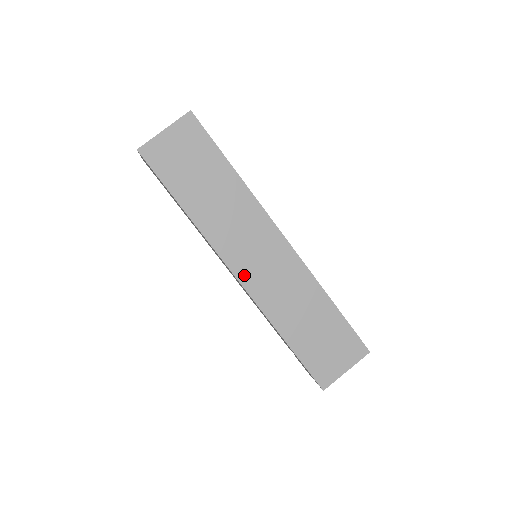
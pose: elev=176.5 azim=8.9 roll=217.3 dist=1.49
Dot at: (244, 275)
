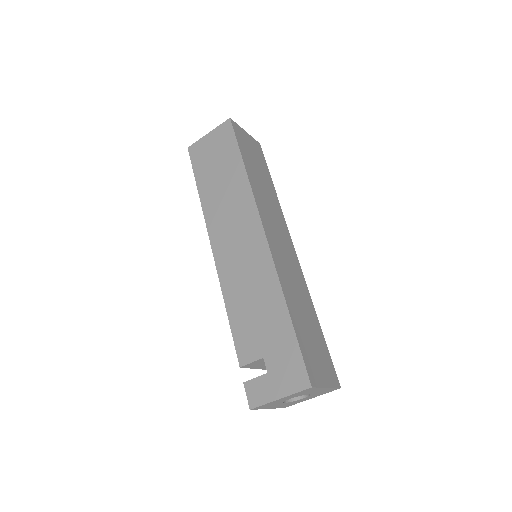
Dot at: (270, 239)
